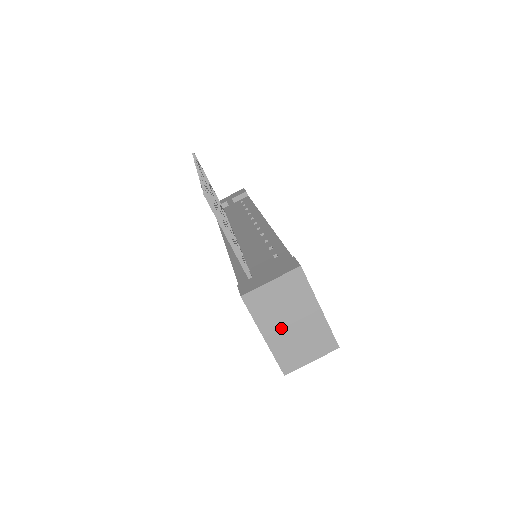
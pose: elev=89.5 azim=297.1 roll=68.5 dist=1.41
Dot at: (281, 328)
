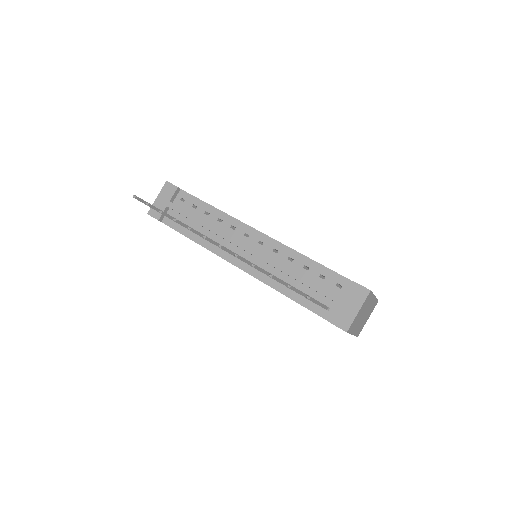
Dot at: (359, 323)
